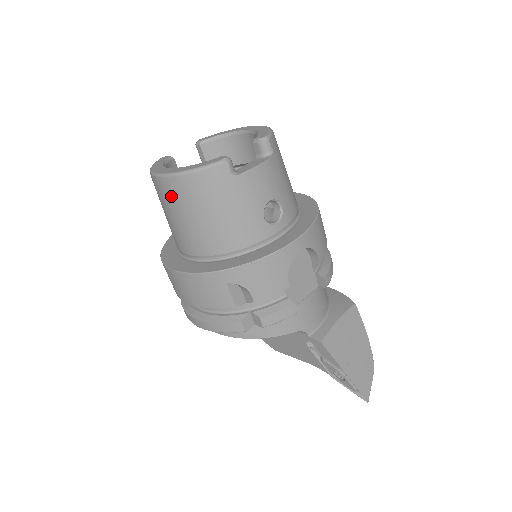
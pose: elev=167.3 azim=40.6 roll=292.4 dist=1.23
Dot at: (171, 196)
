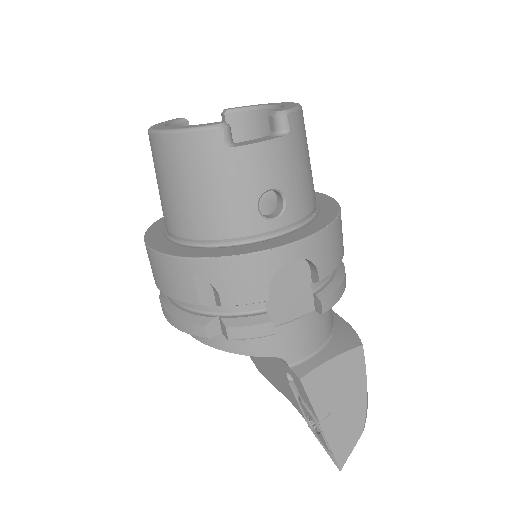
Dot at: (158, 158)
